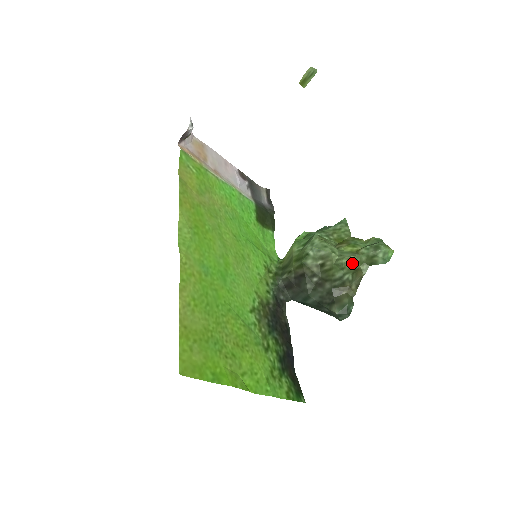
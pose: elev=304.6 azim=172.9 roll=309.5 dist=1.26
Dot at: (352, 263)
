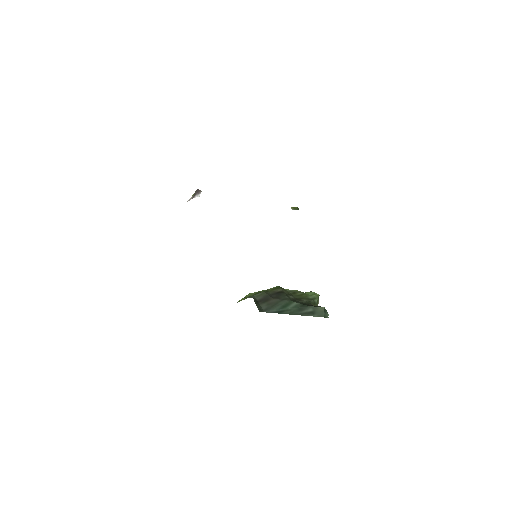
Dot at: (317, 295)
